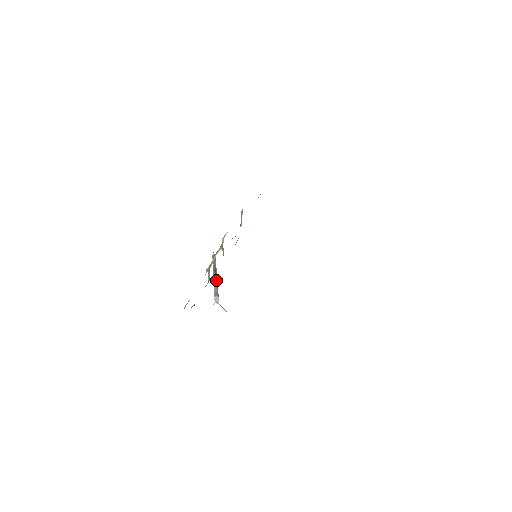
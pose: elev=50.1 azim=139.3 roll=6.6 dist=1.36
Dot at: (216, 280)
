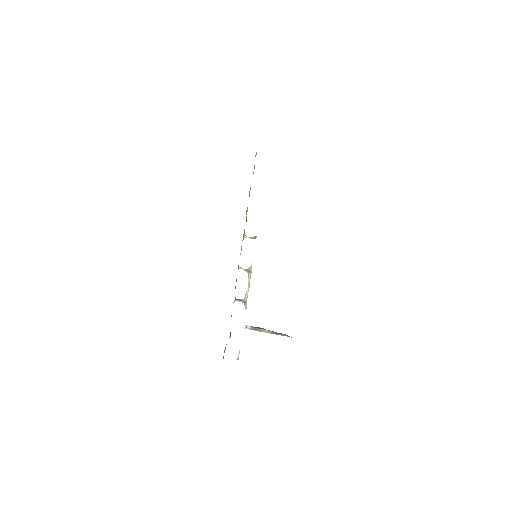
Dot at: occluded
